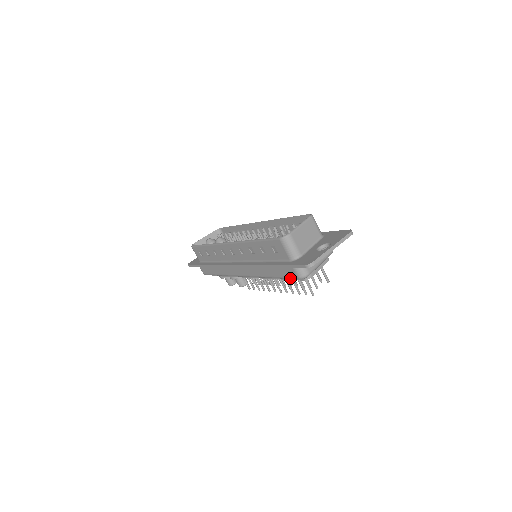
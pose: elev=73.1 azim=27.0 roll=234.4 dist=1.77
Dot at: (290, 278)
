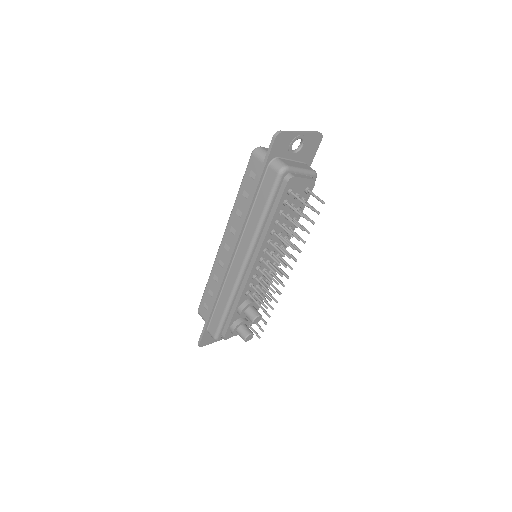
Dot at: (273, 187)
